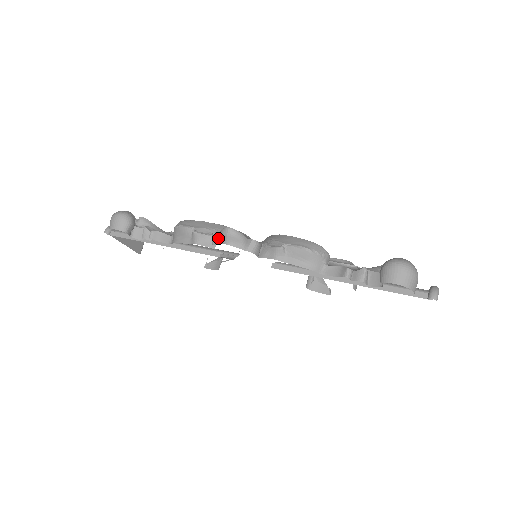
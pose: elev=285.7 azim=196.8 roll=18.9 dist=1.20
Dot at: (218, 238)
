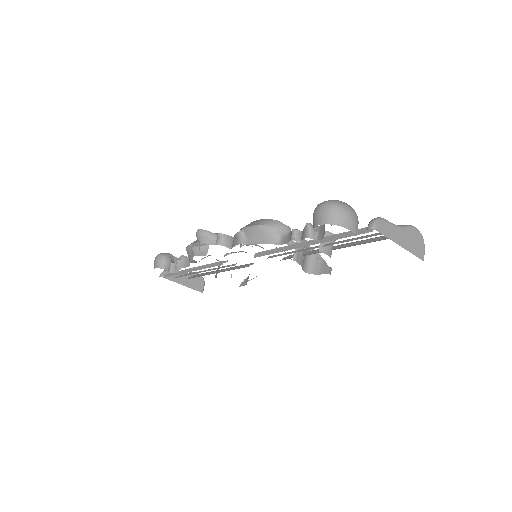
Dot at: occluded
